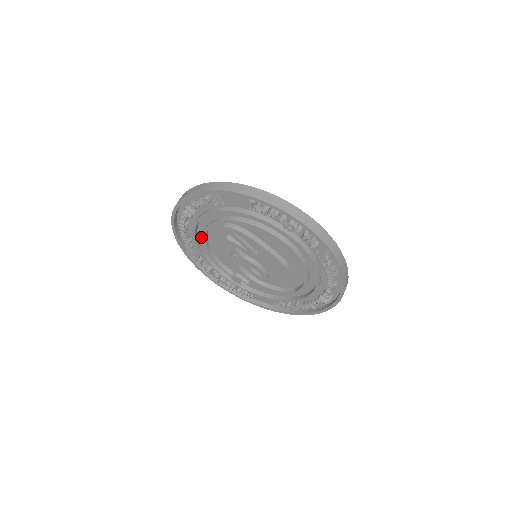
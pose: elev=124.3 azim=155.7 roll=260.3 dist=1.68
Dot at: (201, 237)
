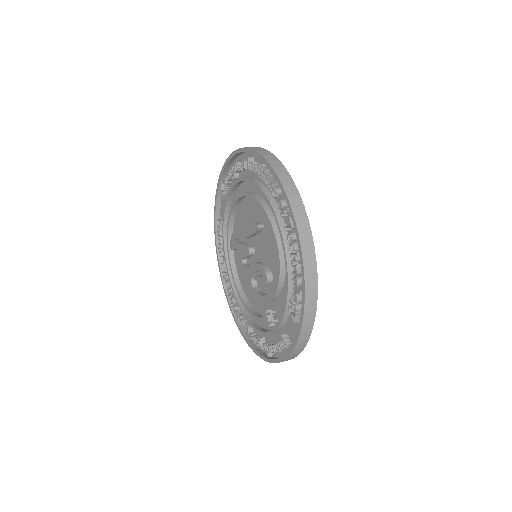
Dot at: occluded
